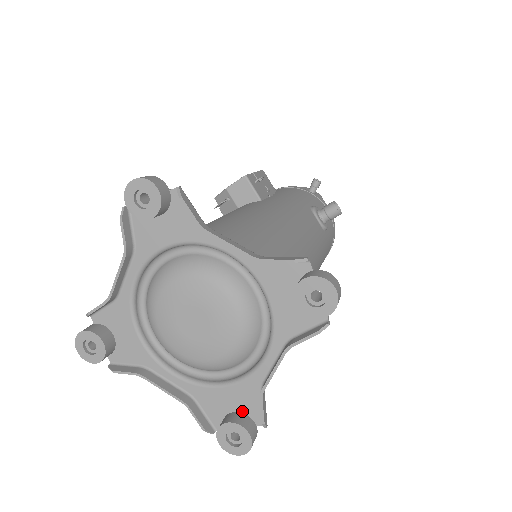
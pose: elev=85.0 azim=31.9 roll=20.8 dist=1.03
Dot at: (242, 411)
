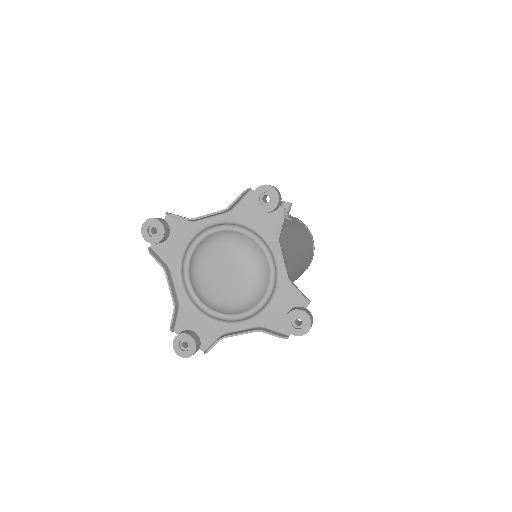
Dot at: (292, 307)
